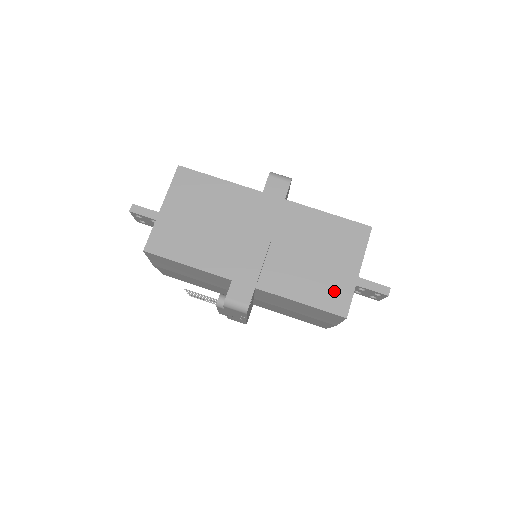
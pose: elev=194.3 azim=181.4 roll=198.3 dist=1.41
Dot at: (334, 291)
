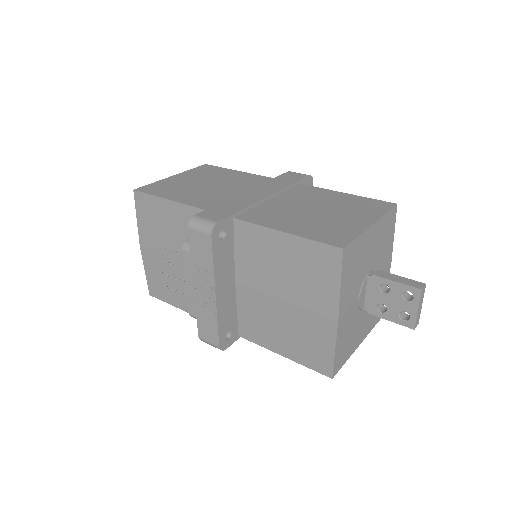
Dot at: (333, 230)
